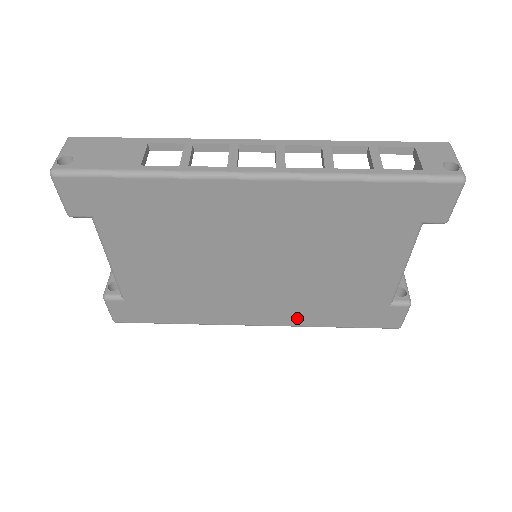
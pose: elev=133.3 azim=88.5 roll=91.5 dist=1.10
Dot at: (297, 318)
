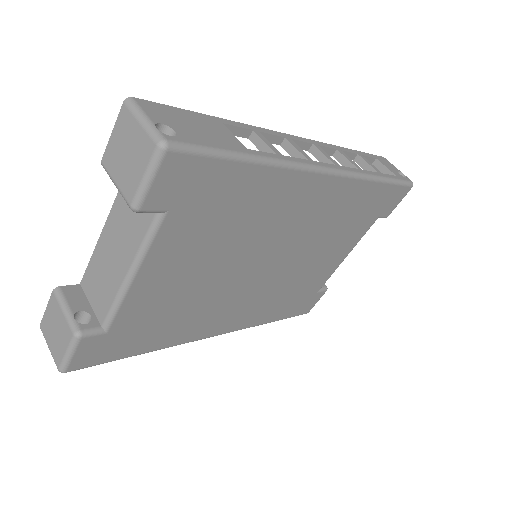
Dot at: (254, 318)
